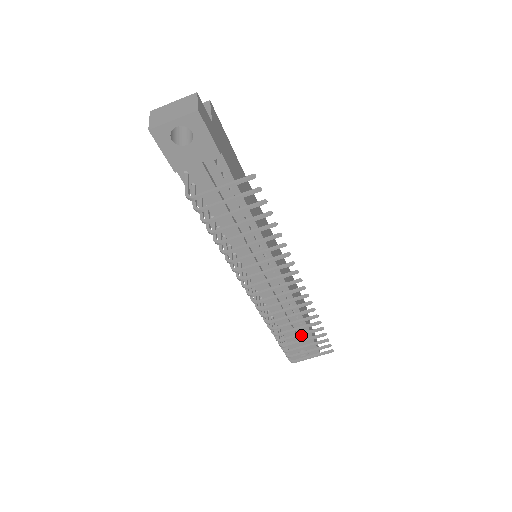
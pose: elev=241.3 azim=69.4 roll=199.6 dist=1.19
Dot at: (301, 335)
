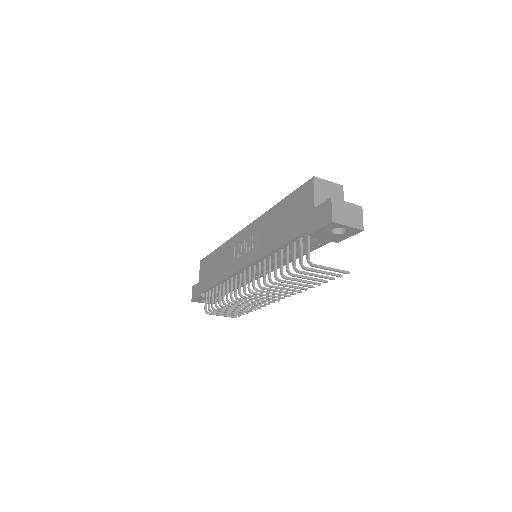
Dot at: (237, 309)
